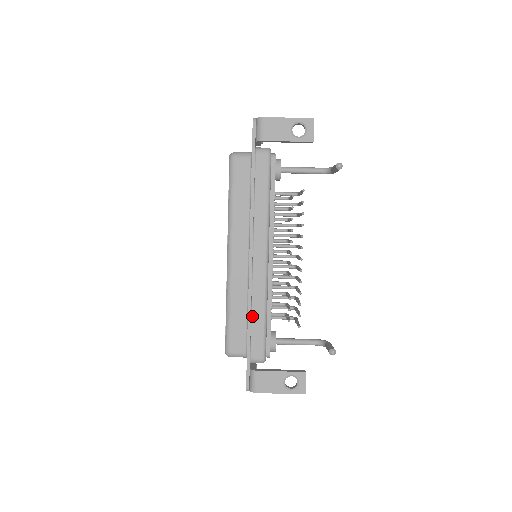
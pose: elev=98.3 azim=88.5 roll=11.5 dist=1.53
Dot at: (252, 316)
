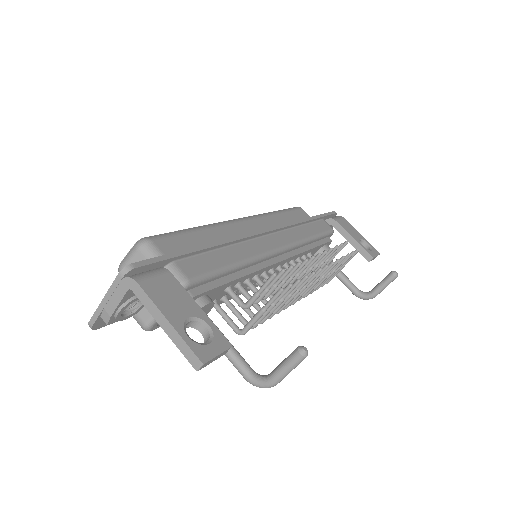
Dot at: (221, 249)
